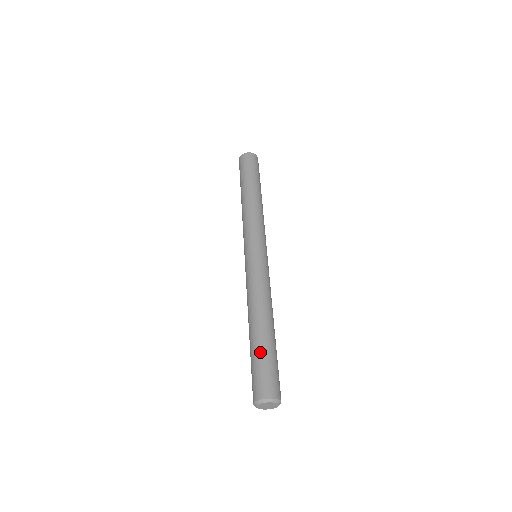
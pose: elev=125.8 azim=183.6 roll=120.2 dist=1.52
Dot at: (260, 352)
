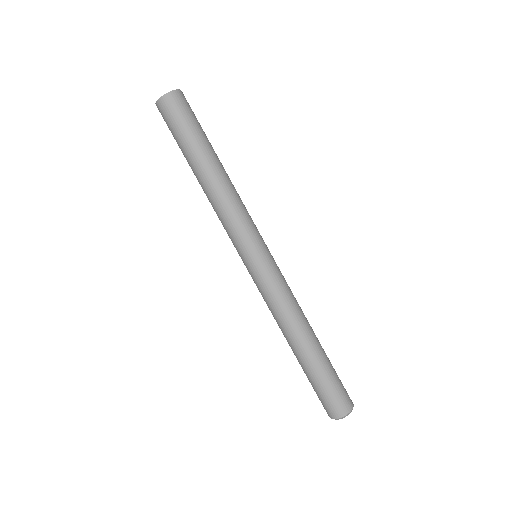
Dot at: (310, 378)
